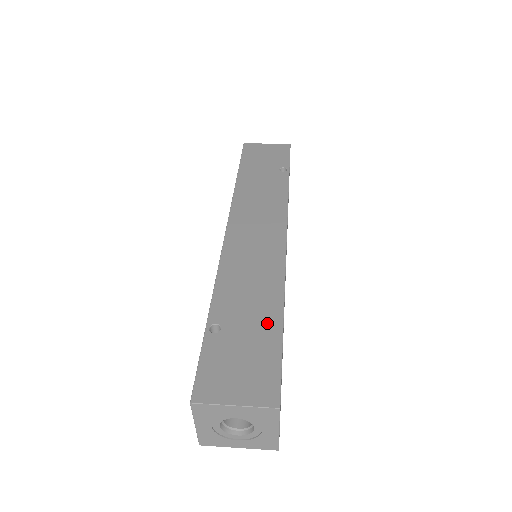
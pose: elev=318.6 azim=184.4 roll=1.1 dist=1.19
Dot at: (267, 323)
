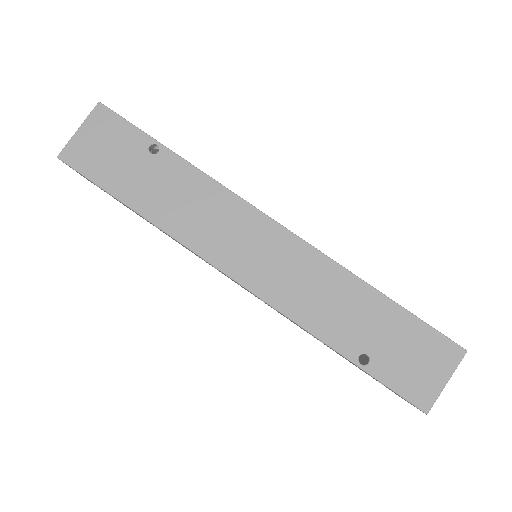
Dot at: (383, 313)
